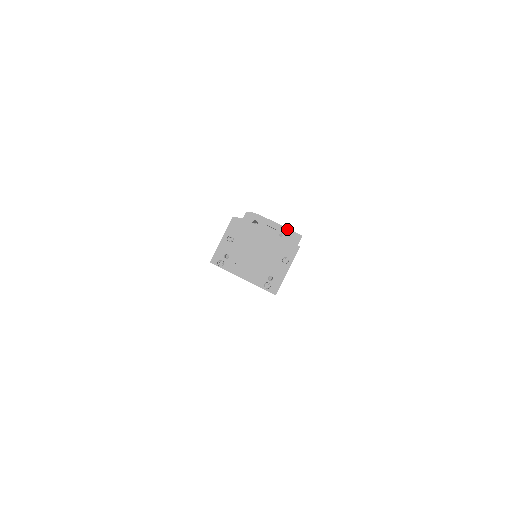
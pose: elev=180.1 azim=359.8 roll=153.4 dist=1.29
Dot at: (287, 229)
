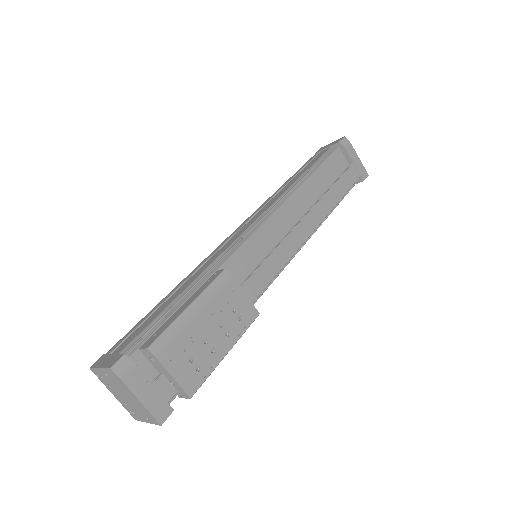
Dot at: (179, 386)
